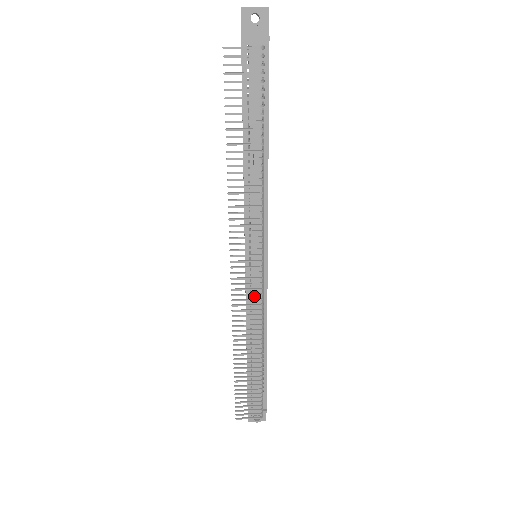
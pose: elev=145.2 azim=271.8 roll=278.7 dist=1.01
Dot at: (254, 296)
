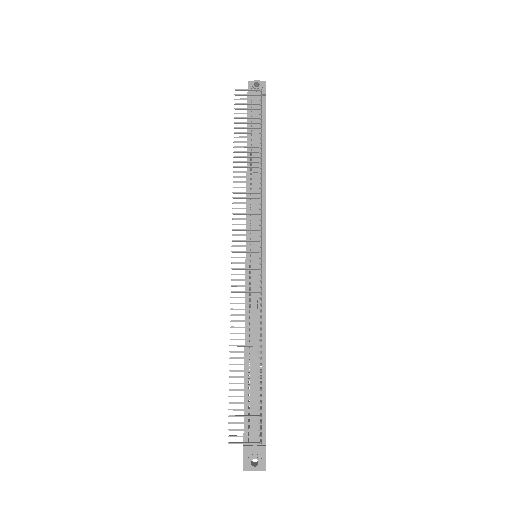
Dot at: (253, 288)
